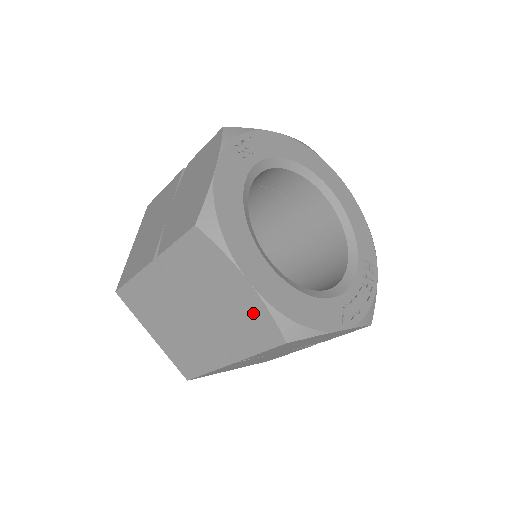
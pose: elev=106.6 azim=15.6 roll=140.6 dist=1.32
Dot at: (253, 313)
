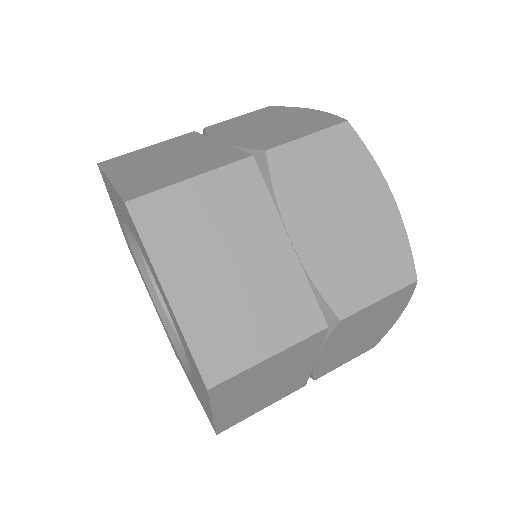
Dot at: (386, 239)
